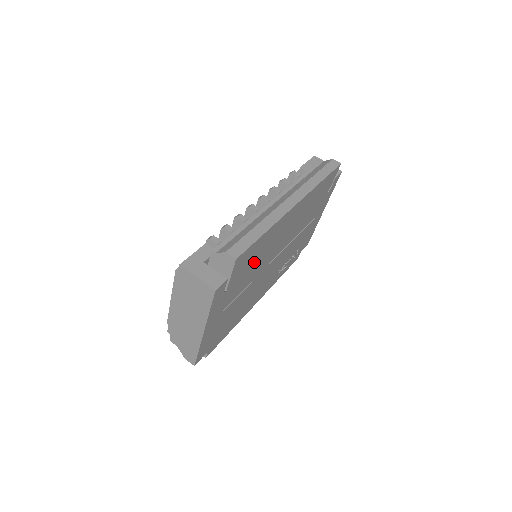
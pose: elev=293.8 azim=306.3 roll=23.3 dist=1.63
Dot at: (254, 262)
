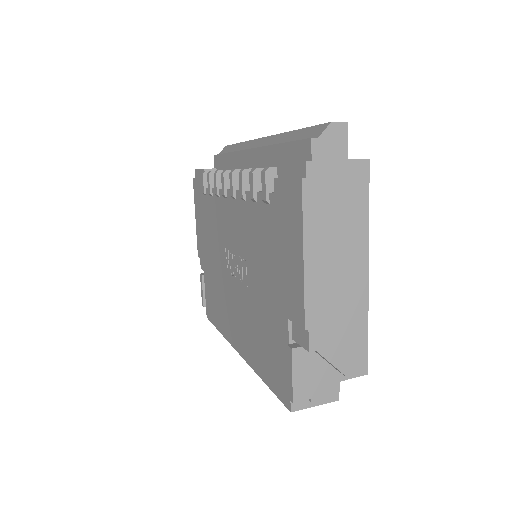
Dot at: occluded
